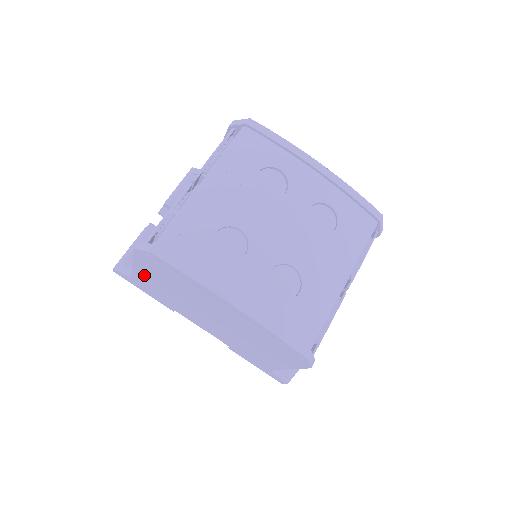
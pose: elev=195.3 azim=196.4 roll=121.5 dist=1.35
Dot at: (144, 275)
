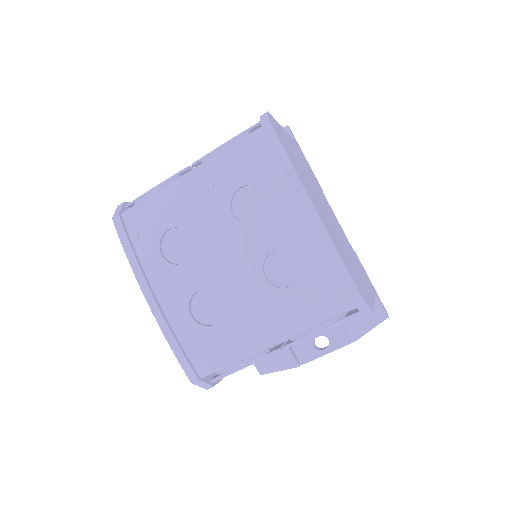
Dot at: occluded
